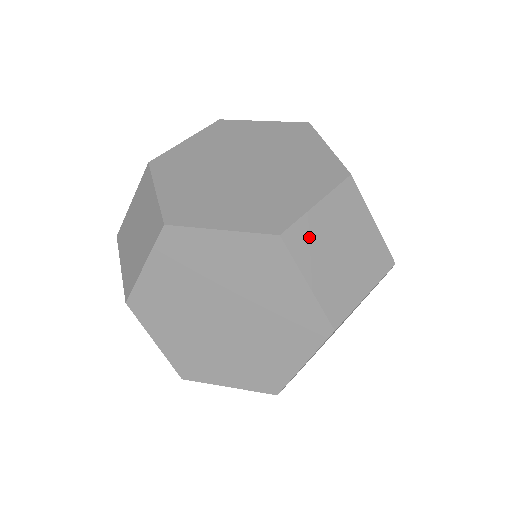
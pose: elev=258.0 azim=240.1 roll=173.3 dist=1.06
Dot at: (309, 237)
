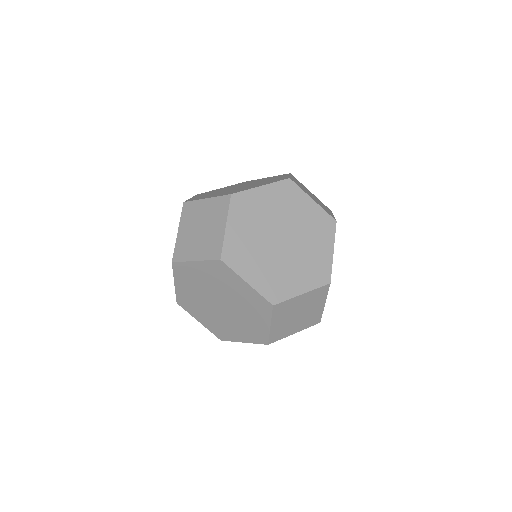
Dot at: (301, 184)
